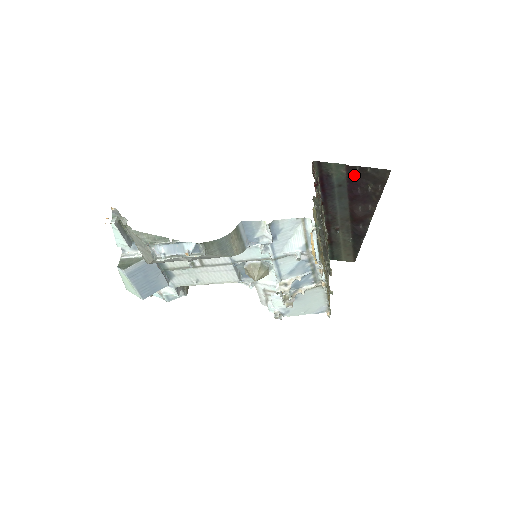
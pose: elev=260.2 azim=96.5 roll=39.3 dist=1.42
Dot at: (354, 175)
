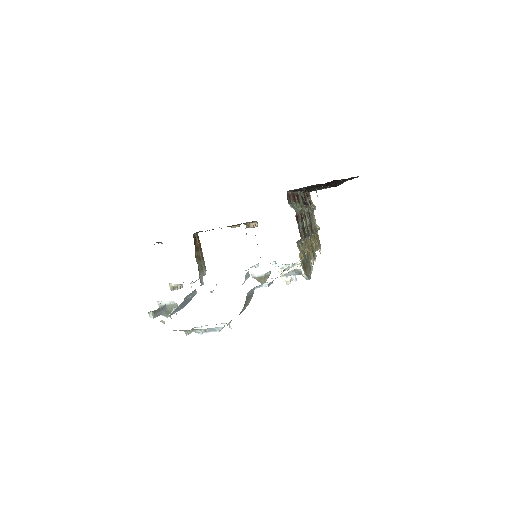
Dot at: (326, 183)
